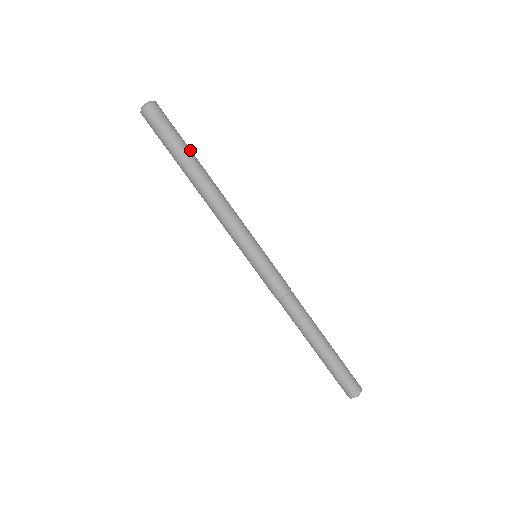
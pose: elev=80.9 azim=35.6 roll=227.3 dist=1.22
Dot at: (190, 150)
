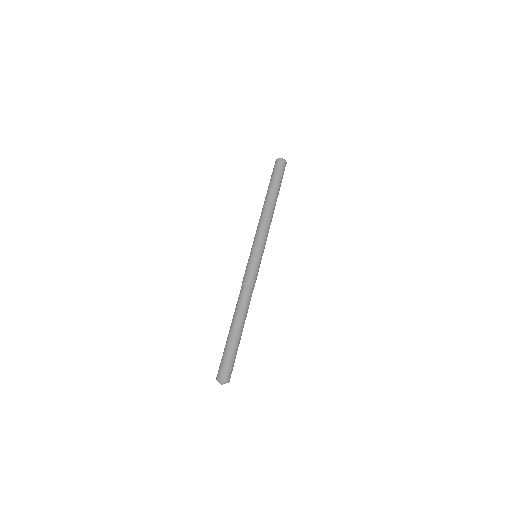
Dot at: occluded
